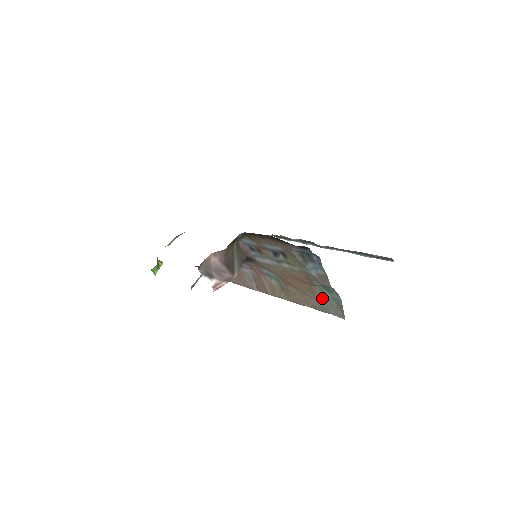
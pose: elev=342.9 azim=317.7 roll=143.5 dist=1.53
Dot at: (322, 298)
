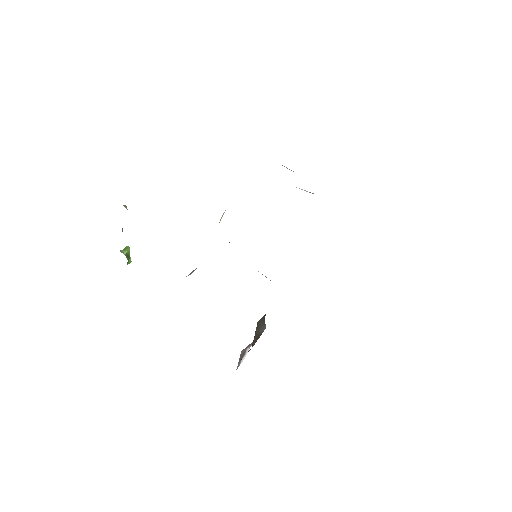
Dot at: occluded
